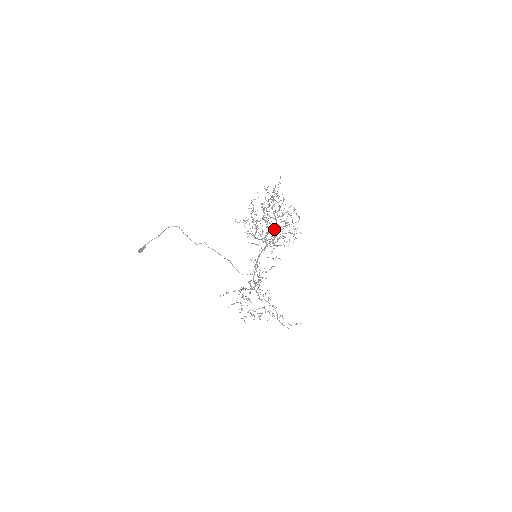
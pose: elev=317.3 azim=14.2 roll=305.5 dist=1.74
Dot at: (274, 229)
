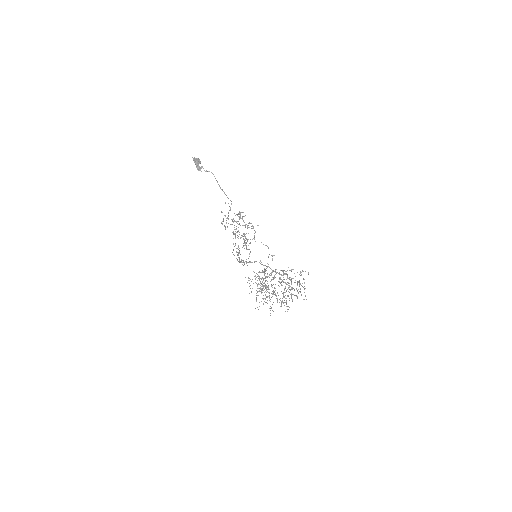
Dot at: (266, 297)
